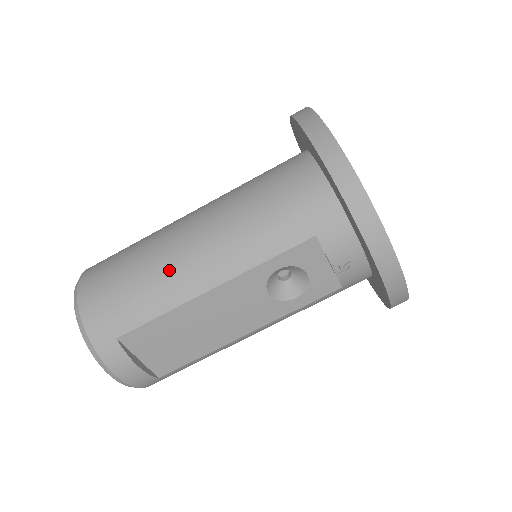
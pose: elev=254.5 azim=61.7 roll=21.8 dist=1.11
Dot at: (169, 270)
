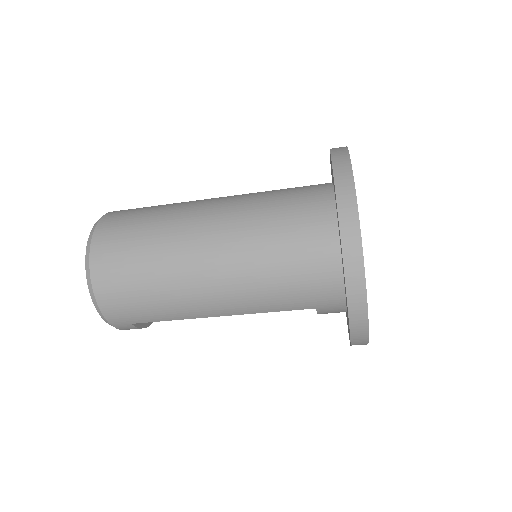
Dot at: (185, 299)
